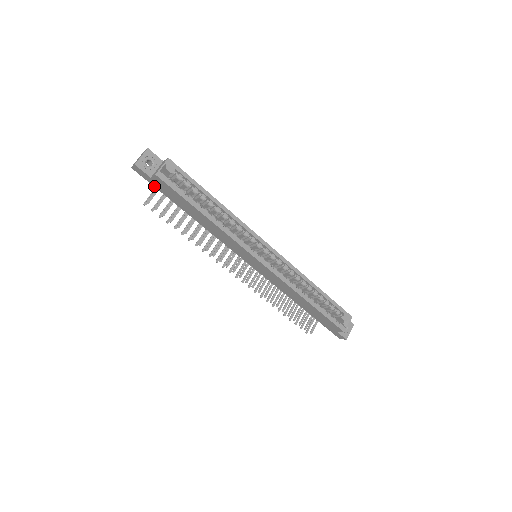
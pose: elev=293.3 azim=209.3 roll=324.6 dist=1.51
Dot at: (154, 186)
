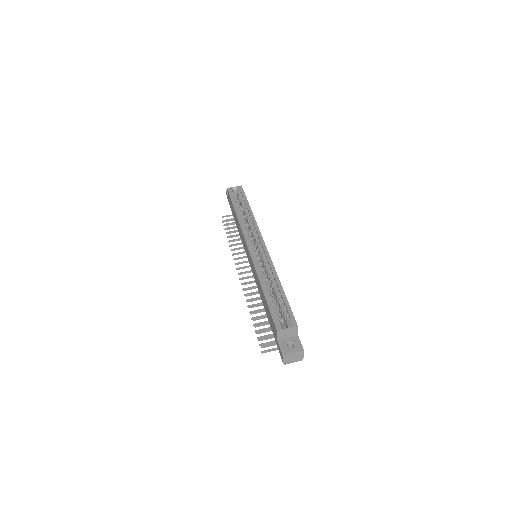
Dot at: occluded
